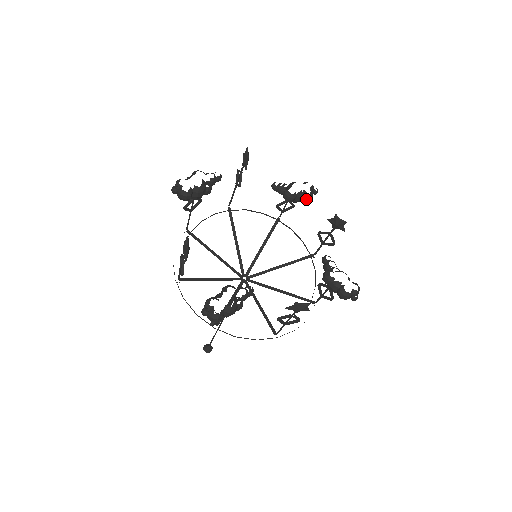
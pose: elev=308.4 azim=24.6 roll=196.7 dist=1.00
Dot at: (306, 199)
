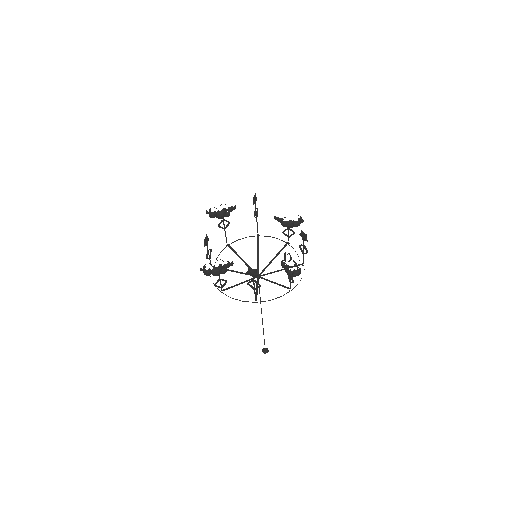
Dot at: (295, 225)
